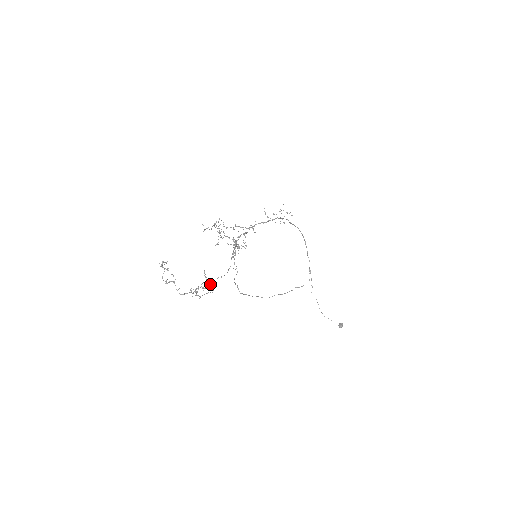
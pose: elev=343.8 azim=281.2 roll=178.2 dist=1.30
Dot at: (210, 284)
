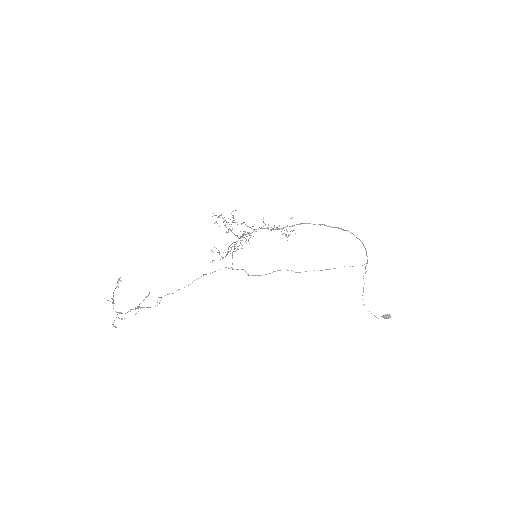
Dot at: occluded
